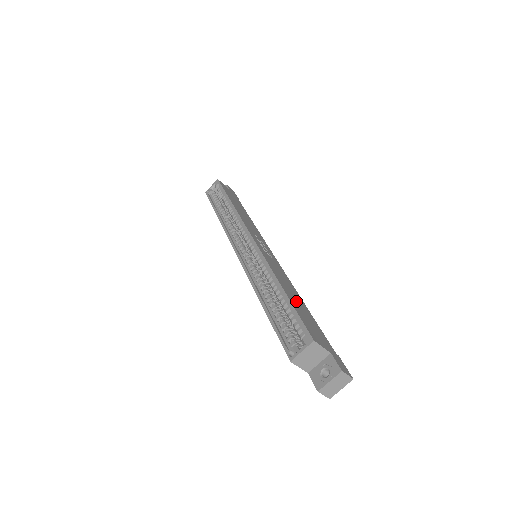
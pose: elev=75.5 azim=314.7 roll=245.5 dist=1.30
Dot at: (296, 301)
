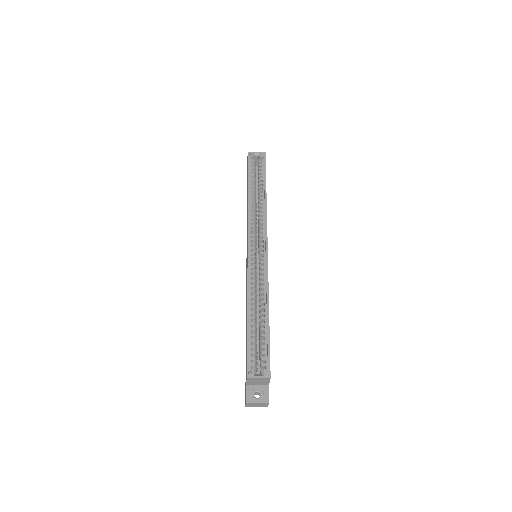
Dot at: occluded
